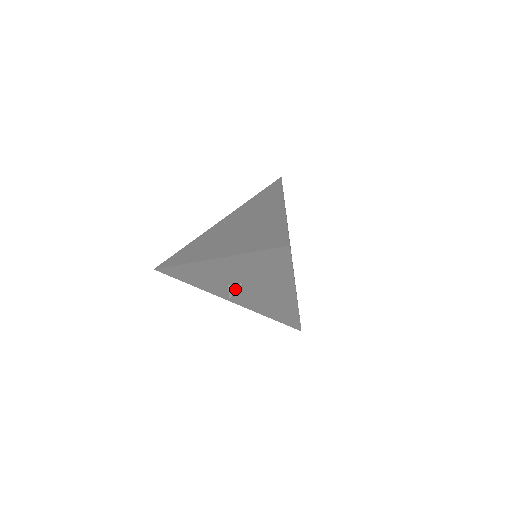
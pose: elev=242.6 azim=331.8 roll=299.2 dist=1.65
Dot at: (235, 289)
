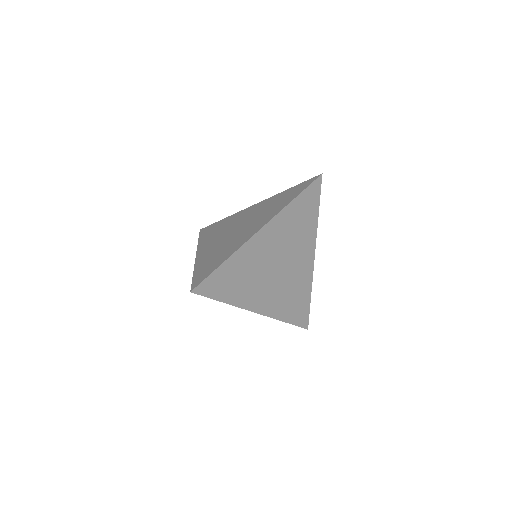
Dot at: occluded
